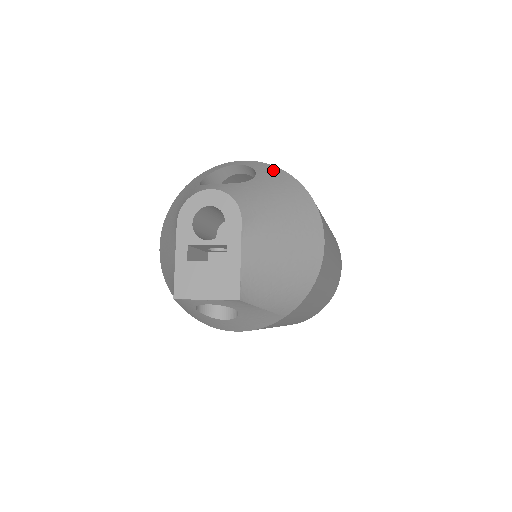
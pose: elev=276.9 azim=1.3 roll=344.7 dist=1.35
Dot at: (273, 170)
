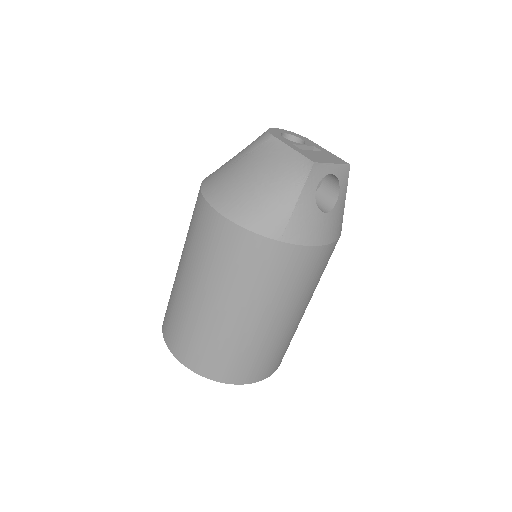
Dot at: occluded
